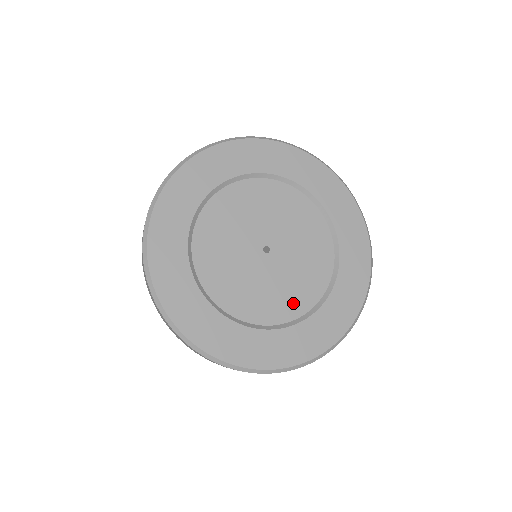
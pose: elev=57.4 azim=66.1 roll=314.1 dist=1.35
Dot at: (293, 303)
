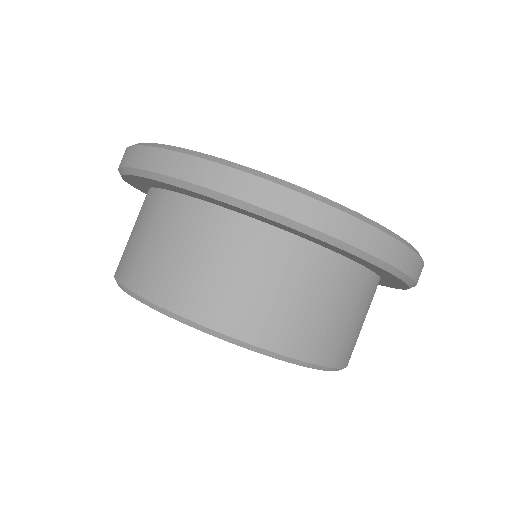
Dot at: occluded
